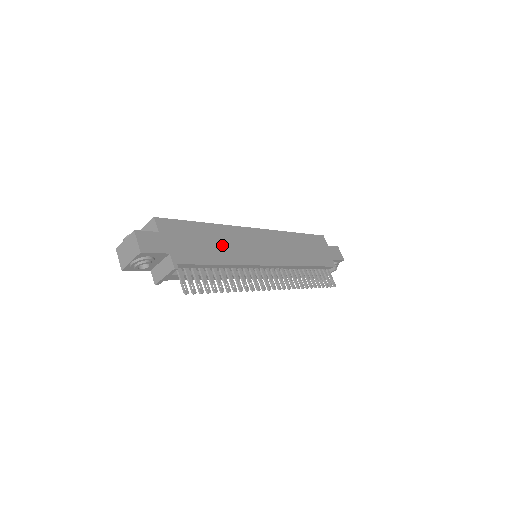
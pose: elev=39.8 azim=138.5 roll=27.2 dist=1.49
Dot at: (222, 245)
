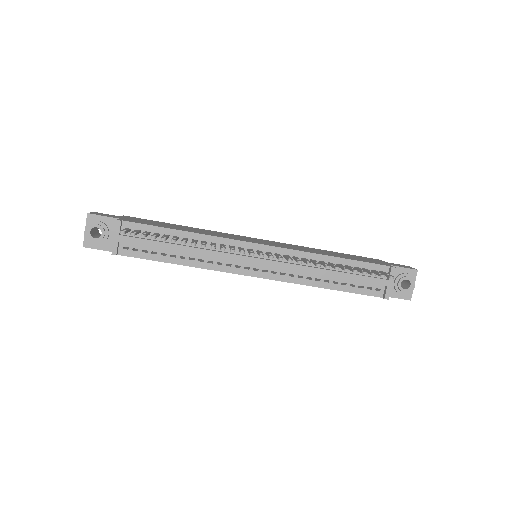
Dot at: (194, 230)
